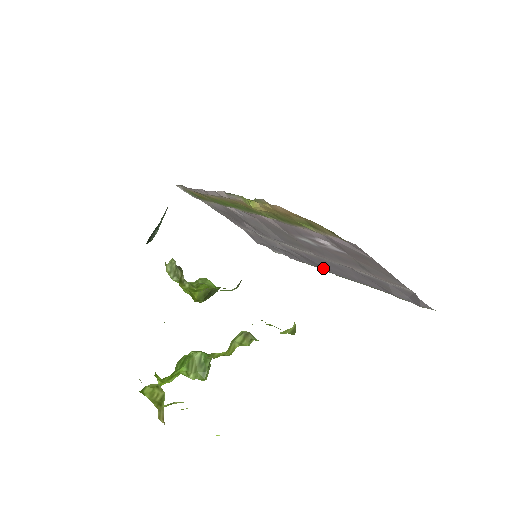
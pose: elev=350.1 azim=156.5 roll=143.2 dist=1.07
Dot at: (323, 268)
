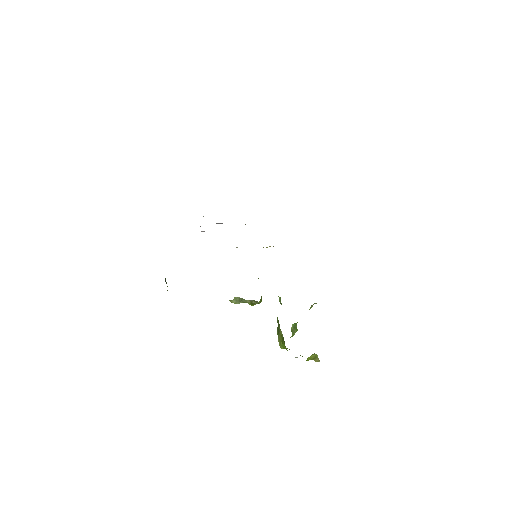
Dot at: occluded
